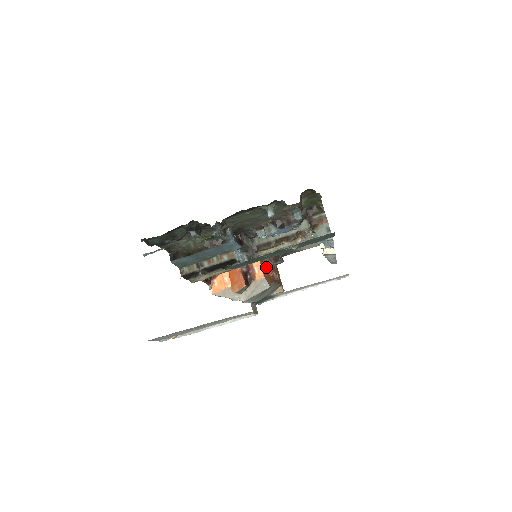
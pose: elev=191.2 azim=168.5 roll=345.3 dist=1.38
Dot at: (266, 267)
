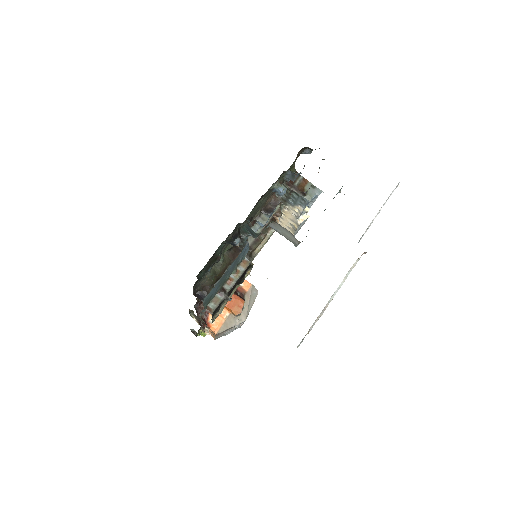
Dot at: occluded
